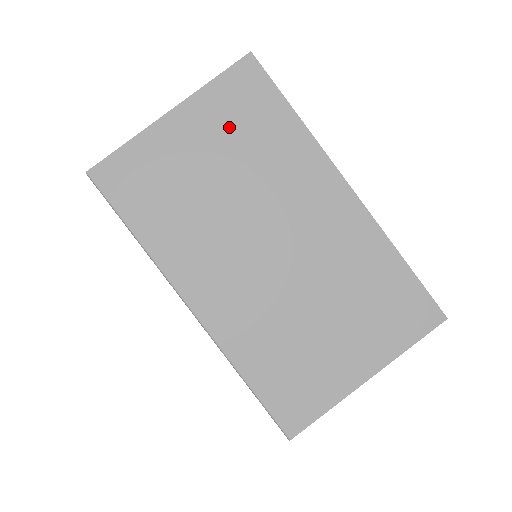
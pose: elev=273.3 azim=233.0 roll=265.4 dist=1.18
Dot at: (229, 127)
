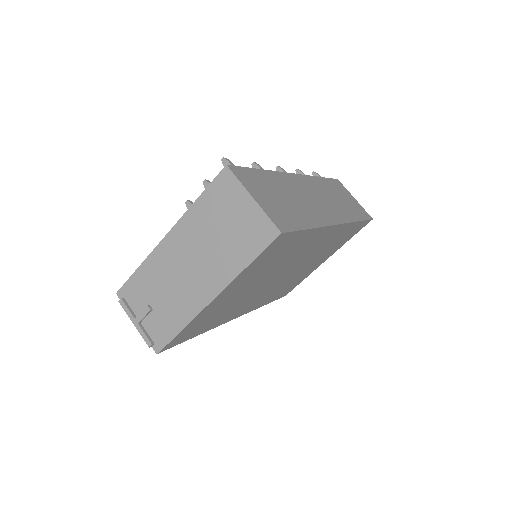
Dot at: (261, 269)
